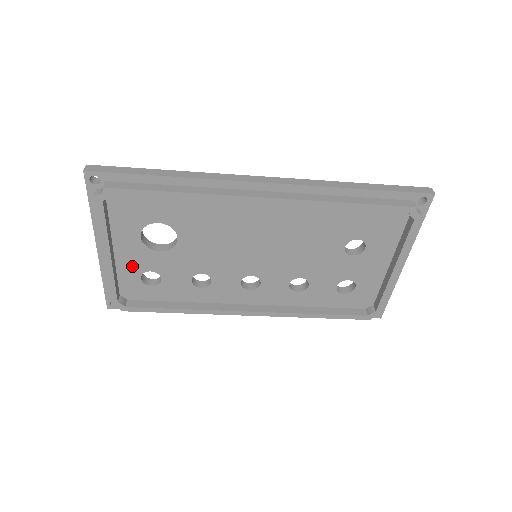
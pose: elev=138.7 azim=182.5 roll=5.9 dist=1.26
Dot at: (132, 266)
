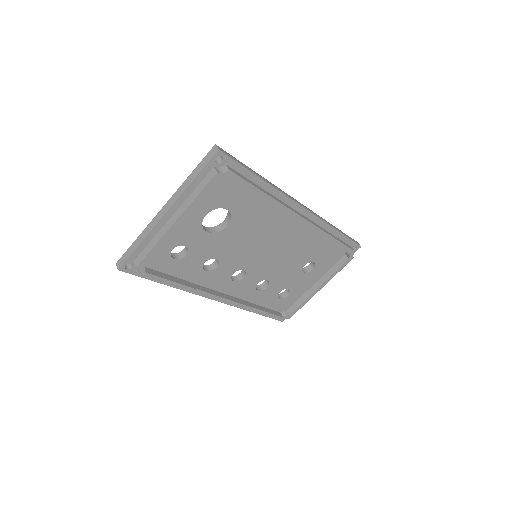
Dot at: (176, 237)
